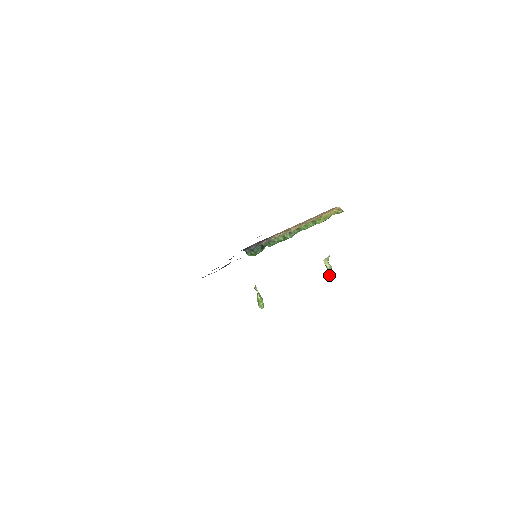
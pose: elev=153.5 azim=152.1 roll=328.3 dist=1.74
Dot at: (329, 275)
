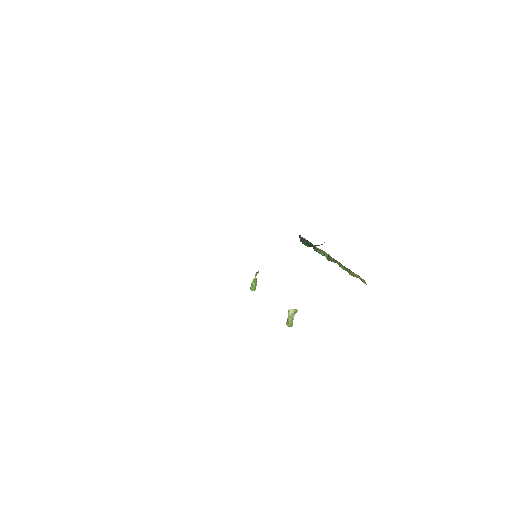
Dot at: (287, 322)
